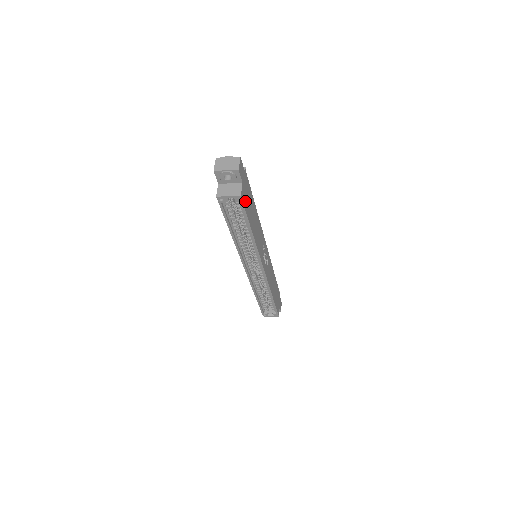
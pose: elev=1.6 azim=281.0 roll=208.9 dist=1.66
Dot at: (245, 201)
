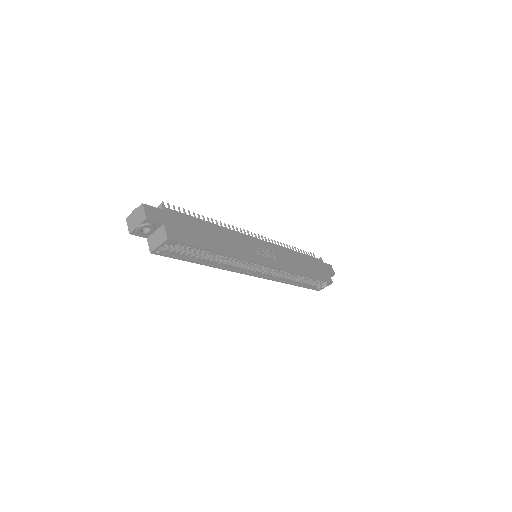
Dot at: (182, 236)
